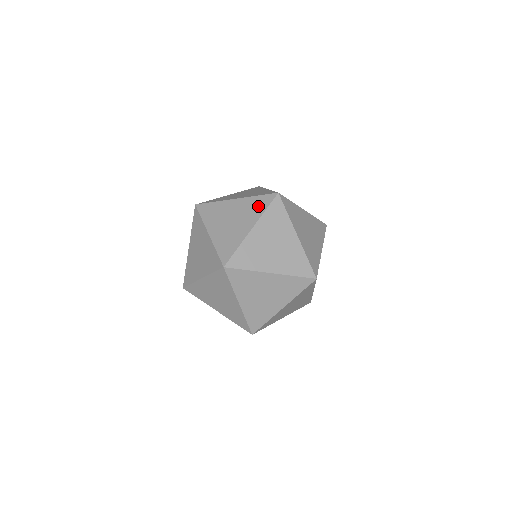
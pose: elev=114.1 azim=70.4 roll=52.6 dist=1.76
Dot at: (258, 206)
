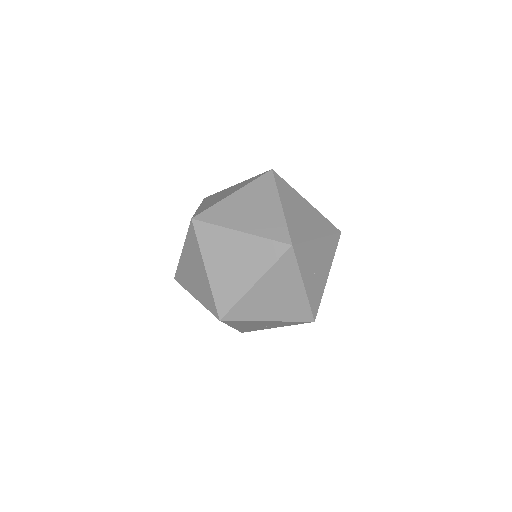
Dot at: (249, 181)
